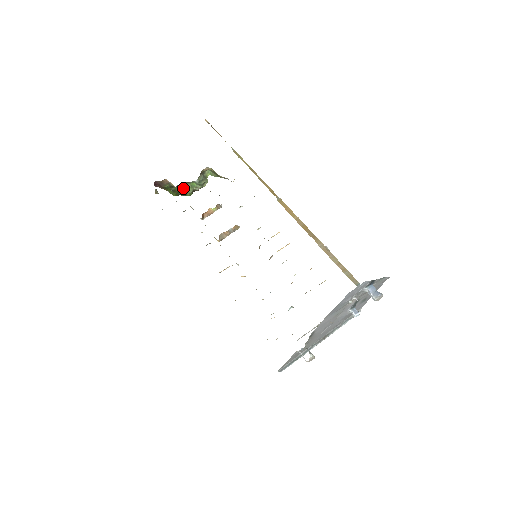
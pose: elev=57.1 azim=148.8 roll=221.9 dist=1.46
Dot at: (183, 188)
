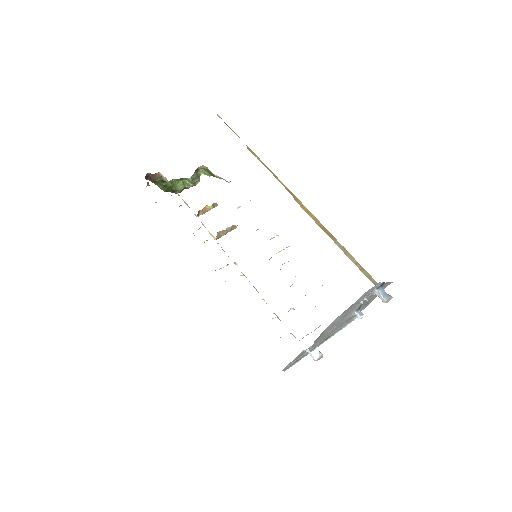
Dot at: (175, 184)
